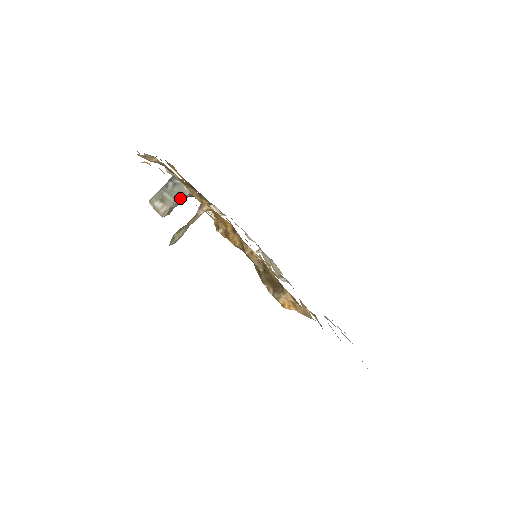
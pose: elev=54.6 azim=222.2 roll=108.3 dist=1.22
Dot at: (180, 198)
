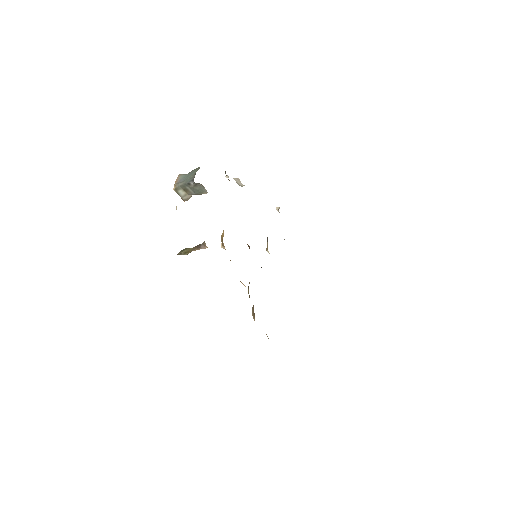
Dot at: (201, 194)
